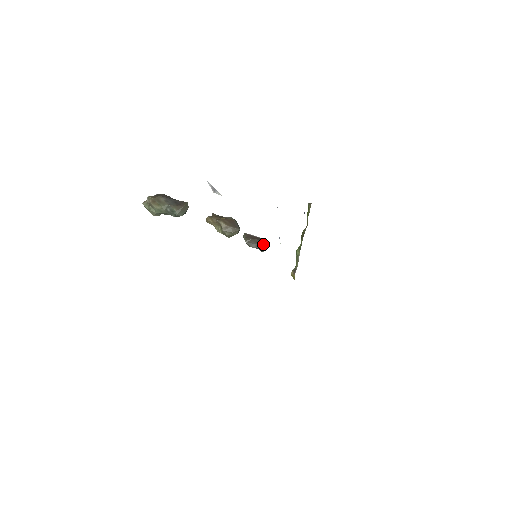
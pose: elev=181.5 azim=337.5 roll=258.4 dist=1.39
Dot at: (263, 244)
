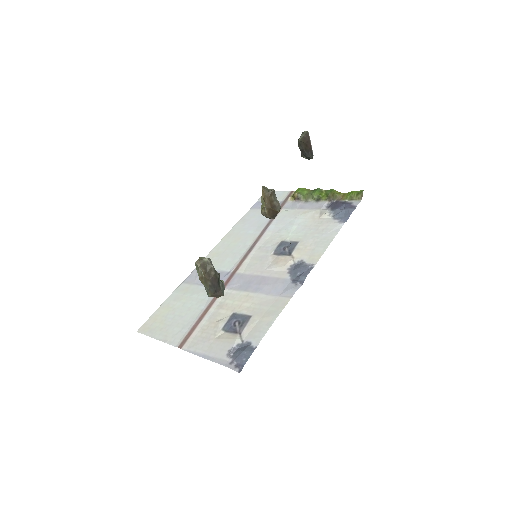
Dot at: (307, 157)
